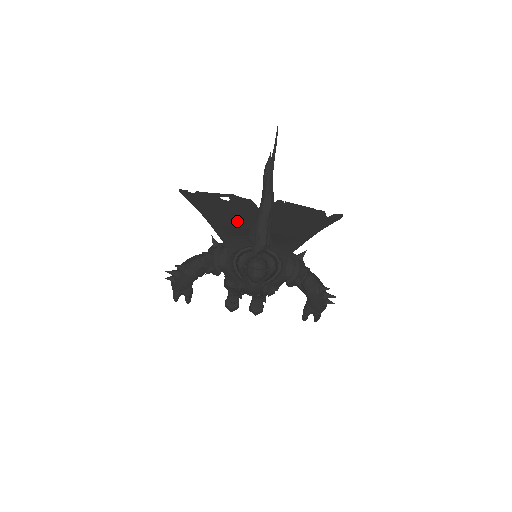
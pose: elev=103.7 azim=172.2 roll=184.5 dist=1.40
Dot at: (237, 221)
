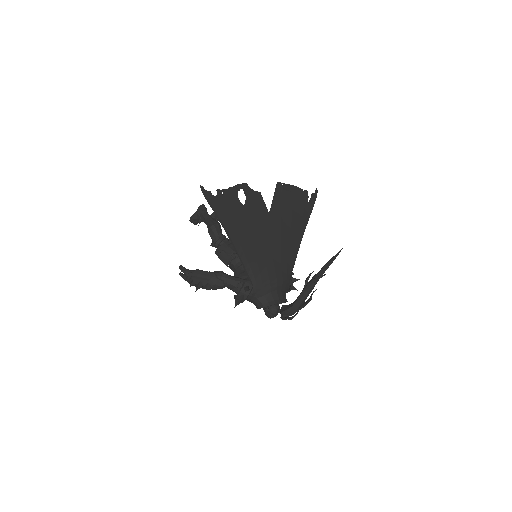
Dot at: (258, 248)
